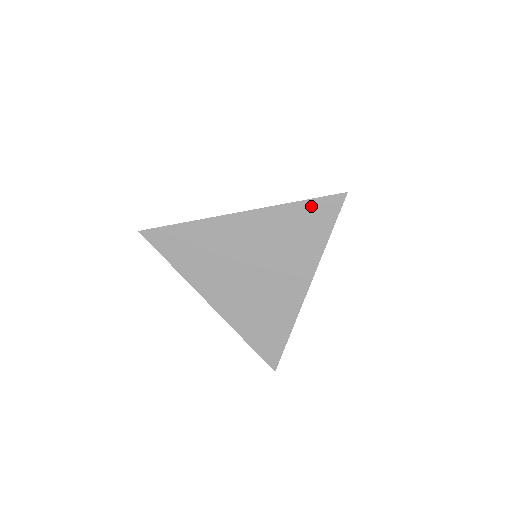
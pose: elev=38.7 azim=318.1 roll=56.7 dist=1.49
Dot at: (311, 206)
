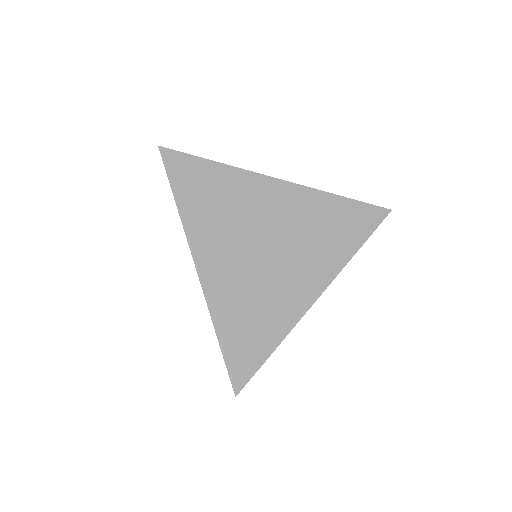
Dot at: (354, 207)
